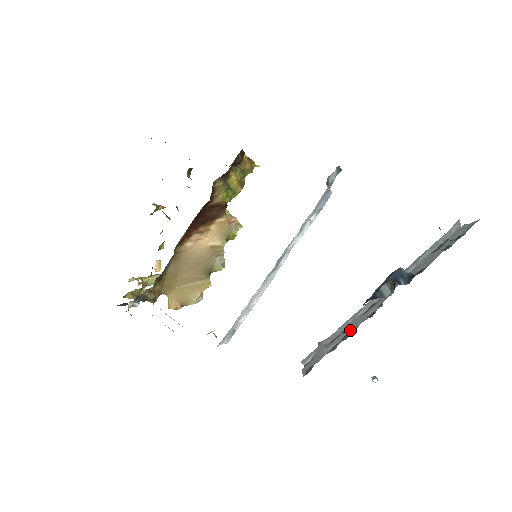
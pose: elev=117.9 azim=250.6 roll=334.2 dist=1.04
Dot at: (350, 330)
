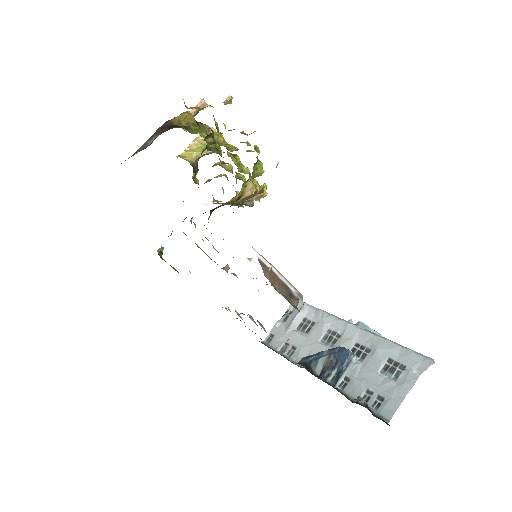
Dot at: (298, 348)
